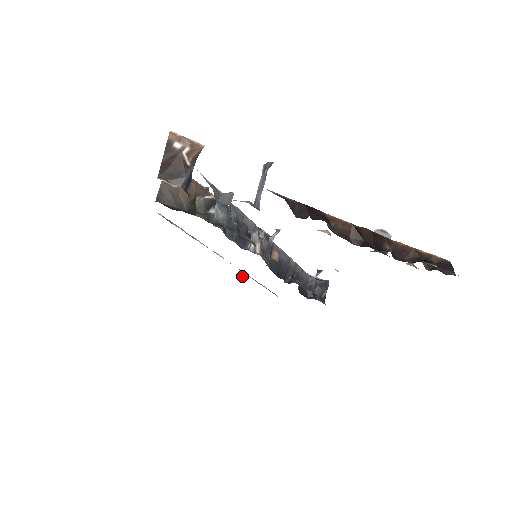
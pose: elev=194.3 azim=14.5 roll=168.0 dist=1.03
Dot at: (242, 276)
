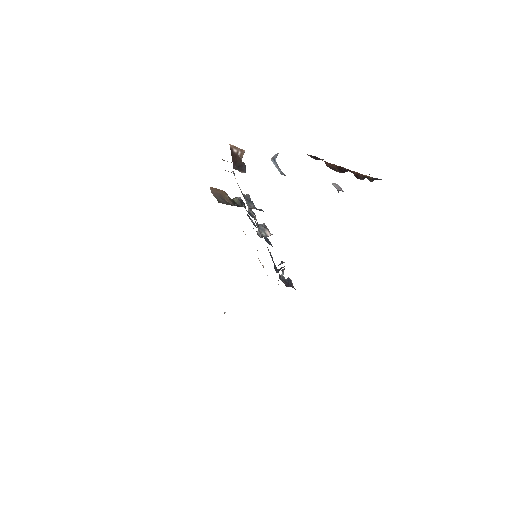
Dot at: occluded
